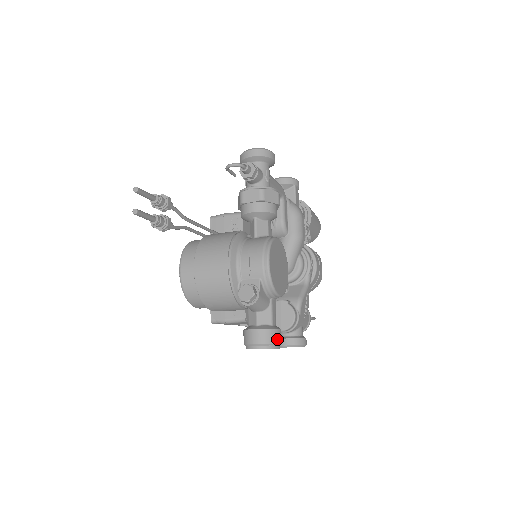
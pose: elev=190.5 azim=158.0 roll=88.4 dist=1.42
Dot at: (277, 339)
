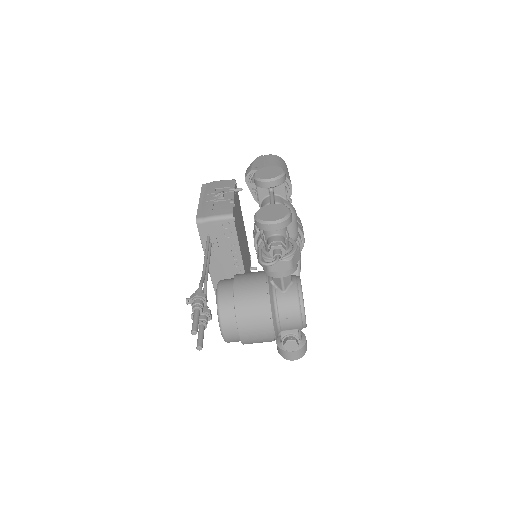
Dot at: (306, 348)
